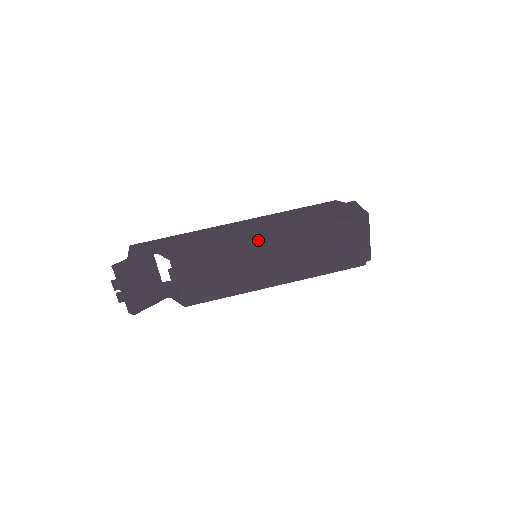
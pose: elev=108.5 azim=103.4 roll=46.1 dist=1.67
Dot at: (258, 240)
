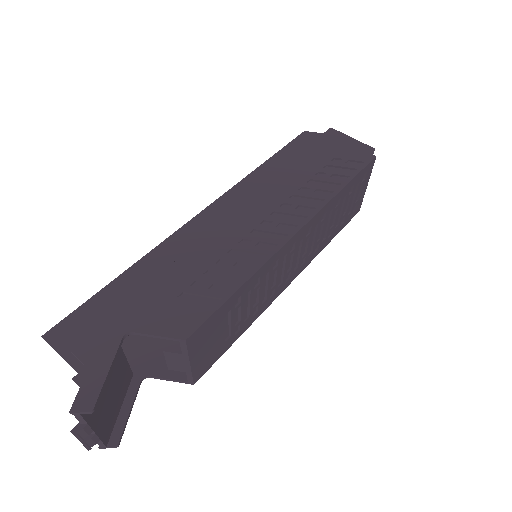
Dot at: (287, 242)
